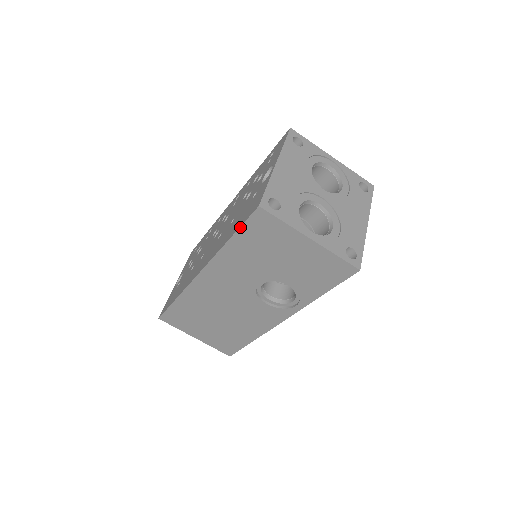
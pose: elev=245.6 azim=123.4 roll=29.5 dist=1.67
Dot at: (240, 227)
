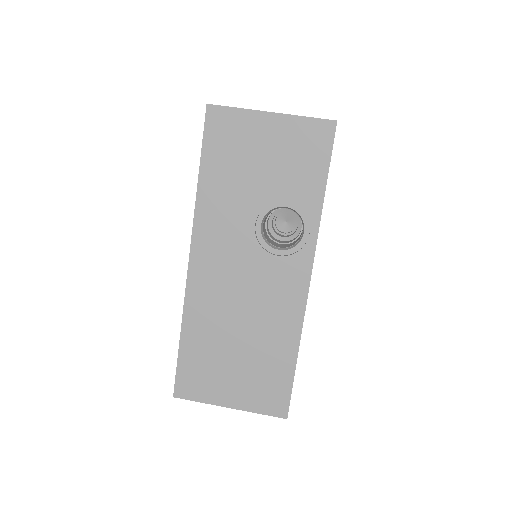
Dot at: (202, 146)
